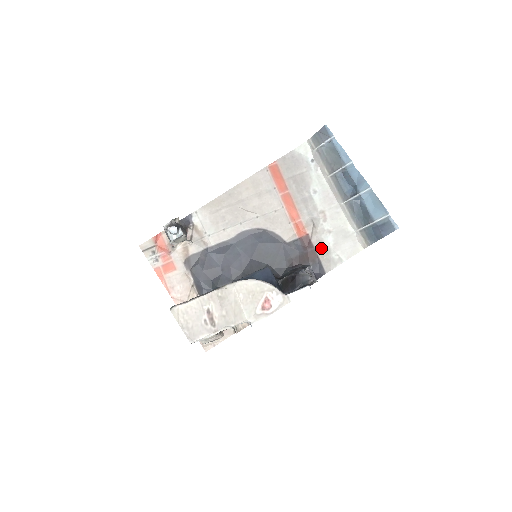
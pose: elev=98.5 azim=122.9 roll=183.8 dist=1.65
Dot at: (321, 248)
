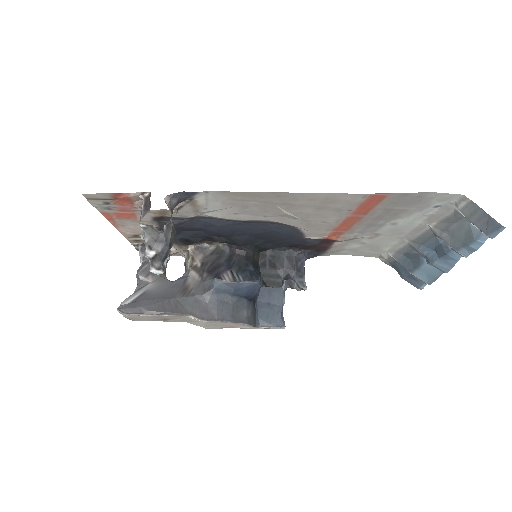
Dot at: (338, 248)
